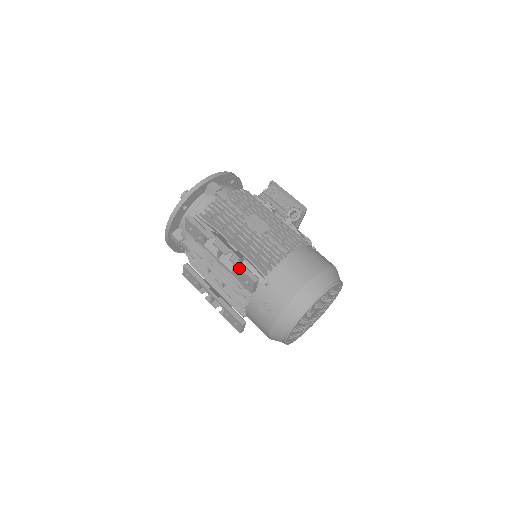
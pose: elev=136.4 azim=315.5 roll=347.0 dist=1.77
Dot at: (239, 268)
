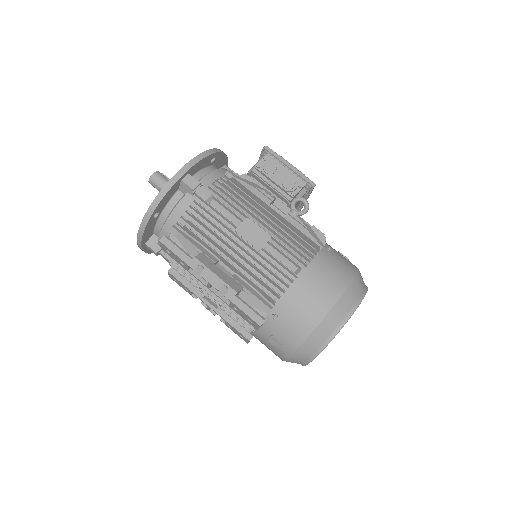
Dot at: (238, 308)
